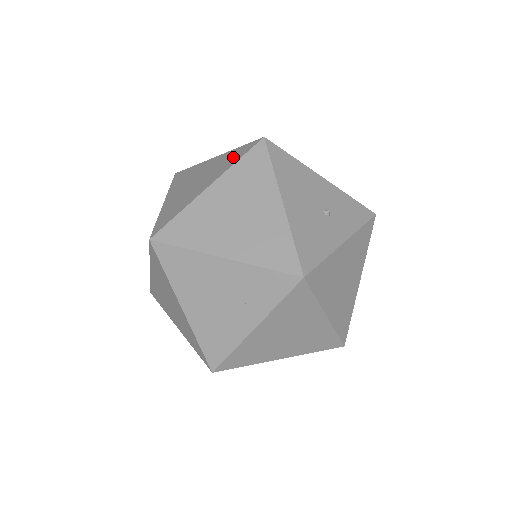
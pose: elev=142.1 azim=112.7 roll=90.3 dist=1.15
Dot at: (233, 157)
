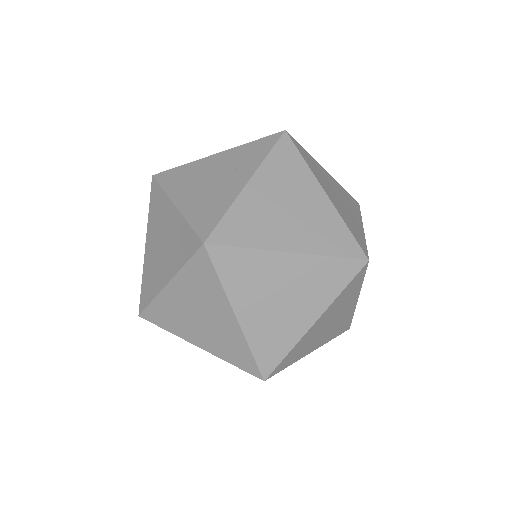
Dot at: occluded
